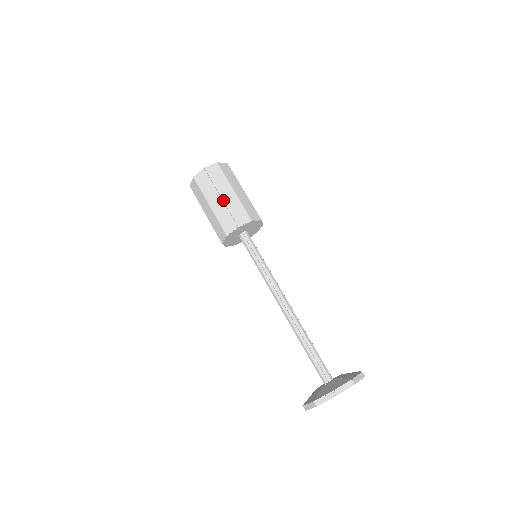
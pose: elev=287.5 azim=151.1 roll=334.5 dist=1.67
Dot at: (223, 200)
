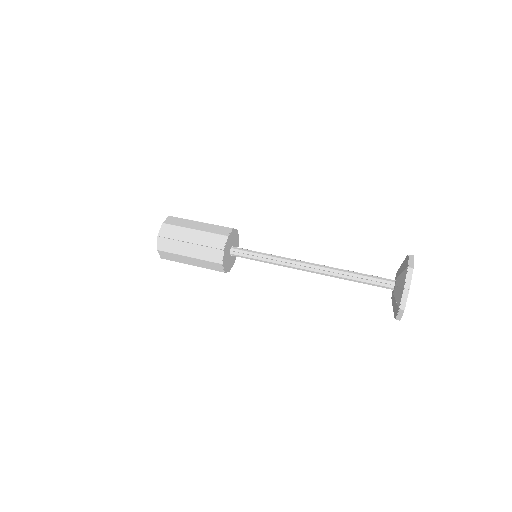
Dot at: (198, 230)
